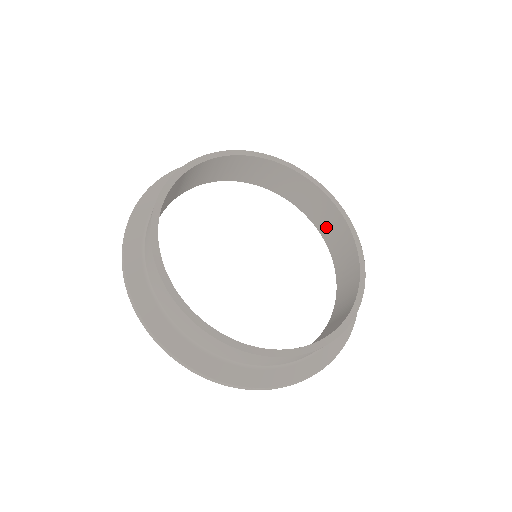
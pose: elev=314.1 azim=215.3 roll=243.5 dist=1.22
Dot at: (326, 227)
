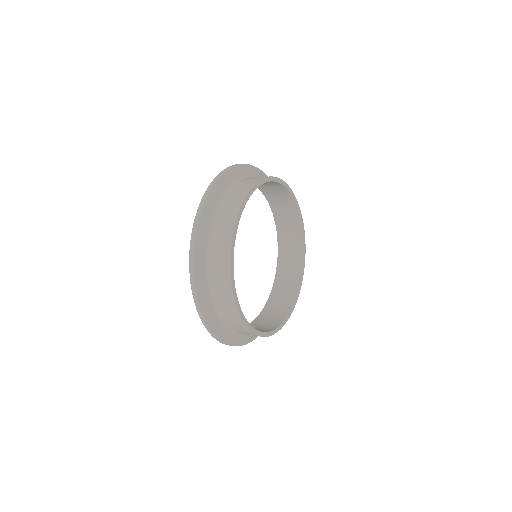
Dot at: (282, 218)
